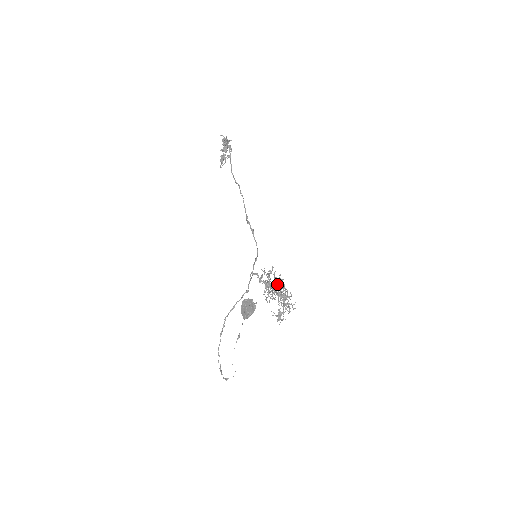
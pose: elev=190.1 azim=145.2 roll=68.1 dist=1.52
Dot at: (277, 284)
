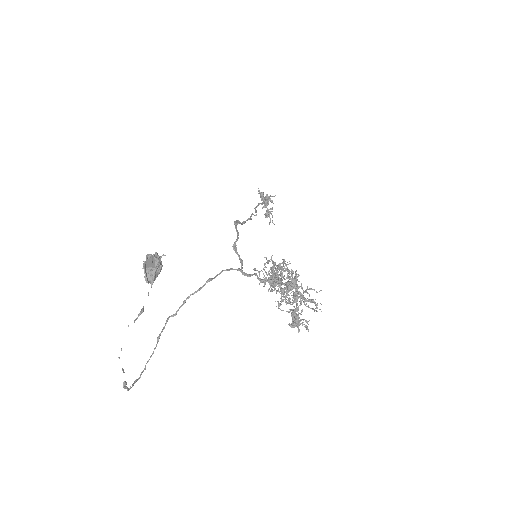
Dot at: occluded
